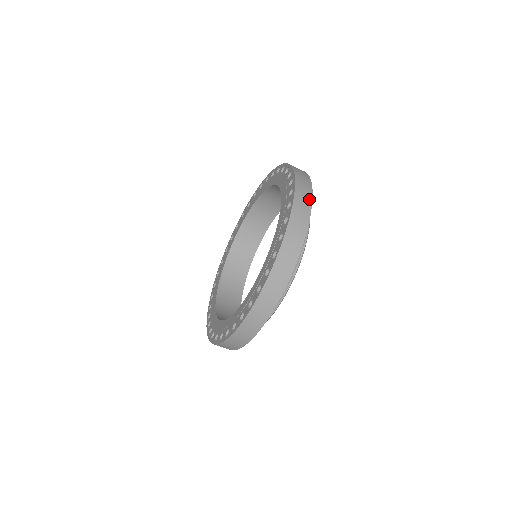
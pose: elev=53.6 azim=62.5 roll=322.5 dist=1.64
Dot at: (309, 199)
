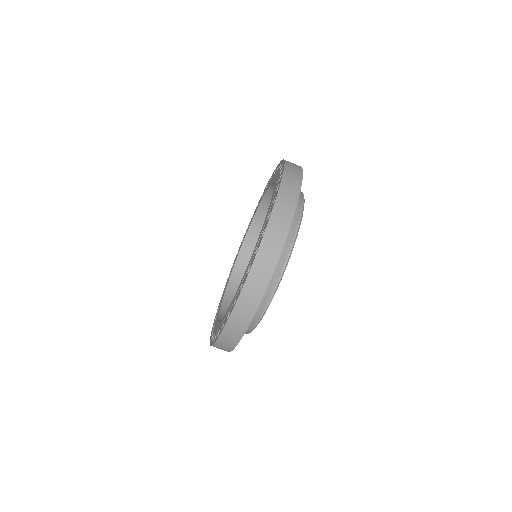
Dot at: (292, 208)
